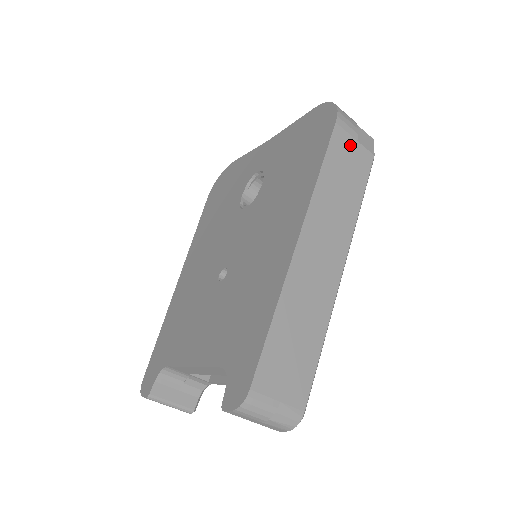
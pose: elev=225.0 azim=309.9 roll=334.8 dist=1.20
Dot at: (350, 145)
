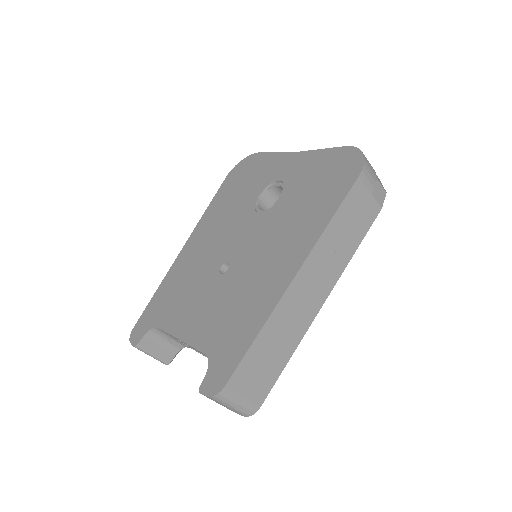
Dot at: (364, 198)
